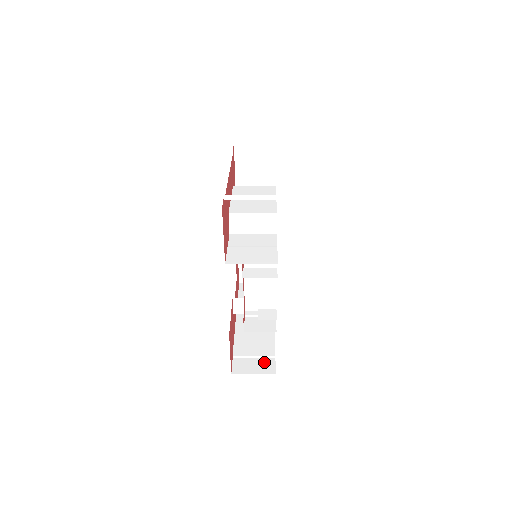
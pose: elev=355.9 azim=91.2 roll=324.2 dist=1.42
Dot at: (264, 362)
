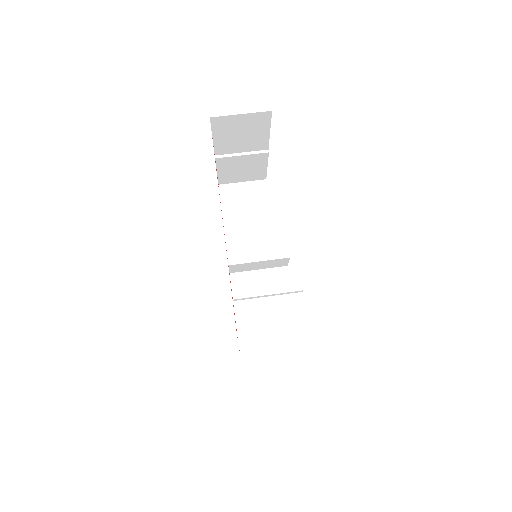
Dot at: occluded
